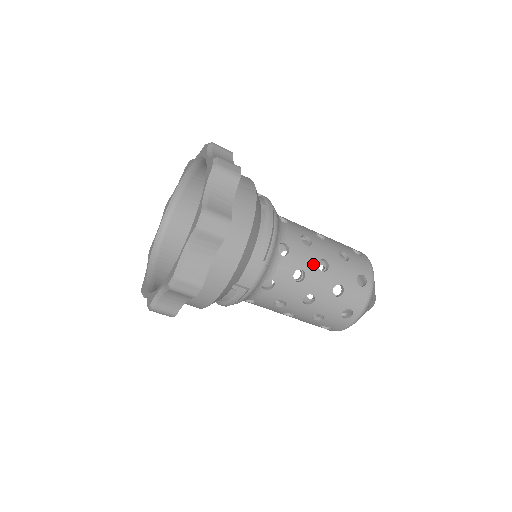
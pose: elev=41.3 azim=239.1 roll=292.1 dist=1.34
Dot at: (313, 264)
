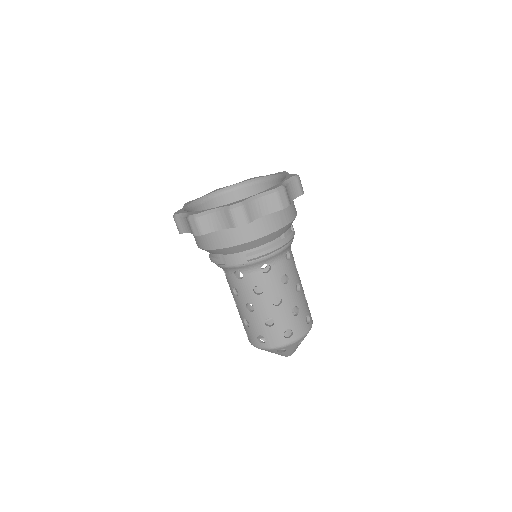
Dot at: (272, 294)
